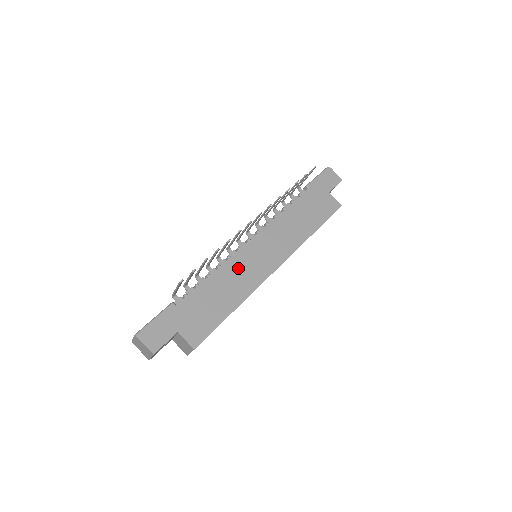
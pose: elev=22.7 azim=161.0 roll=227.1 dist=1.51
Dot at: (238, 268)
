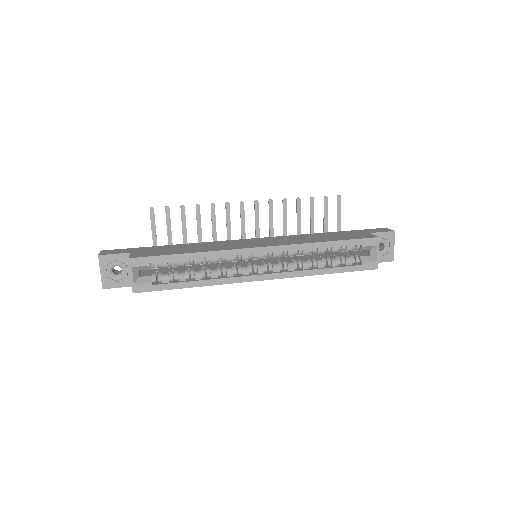
Dot at: (223, 244)
